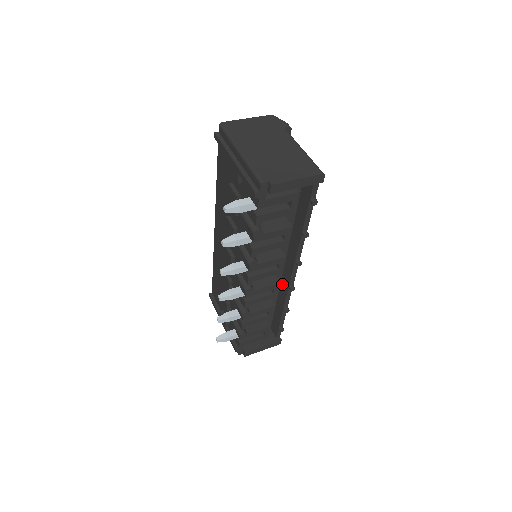
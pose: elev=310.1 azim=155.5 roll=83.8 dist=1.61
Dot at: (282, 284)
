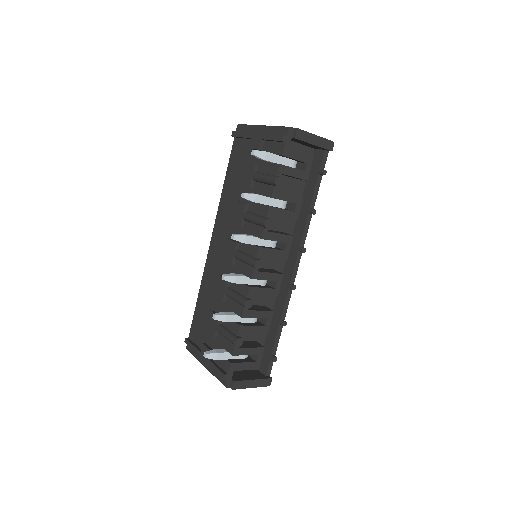
Dot at: (280, 291)
